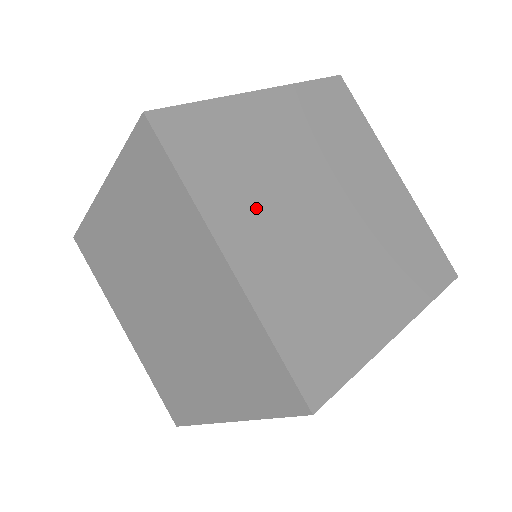
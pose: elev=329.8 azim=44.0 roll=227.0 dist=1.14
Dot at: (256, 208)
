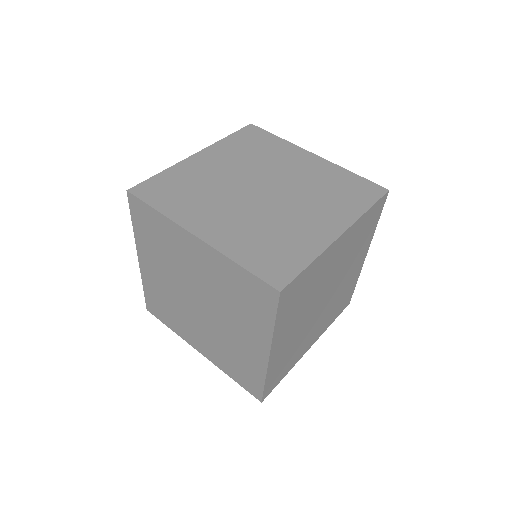
Dot at: (295, 320)
